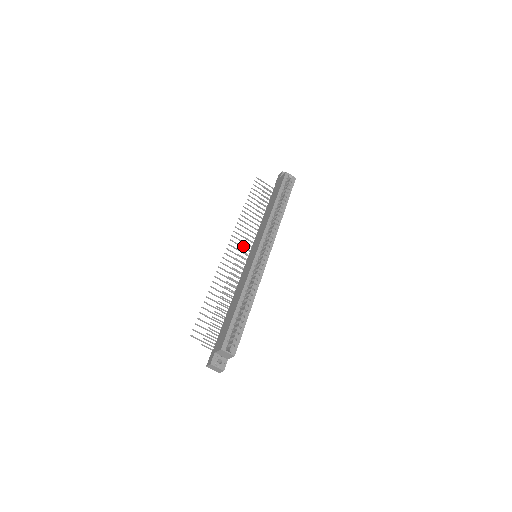
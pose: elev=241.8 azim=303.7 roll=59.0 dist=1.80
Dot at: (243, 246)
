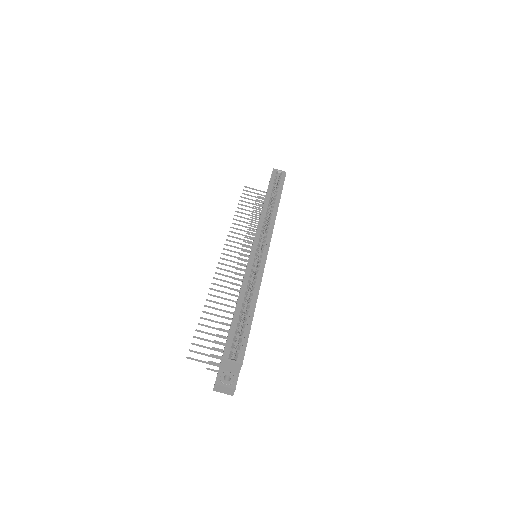
Dot at: (243, 255)
